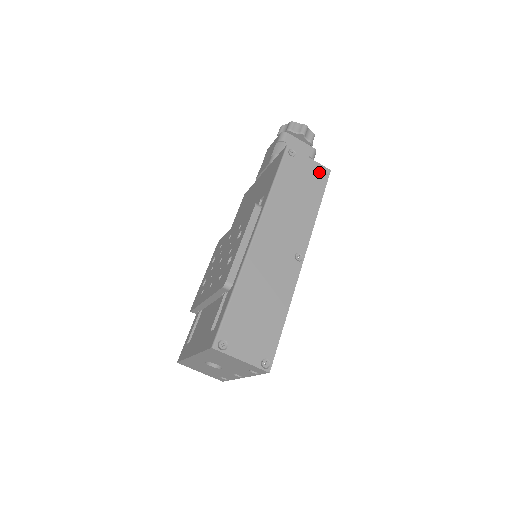
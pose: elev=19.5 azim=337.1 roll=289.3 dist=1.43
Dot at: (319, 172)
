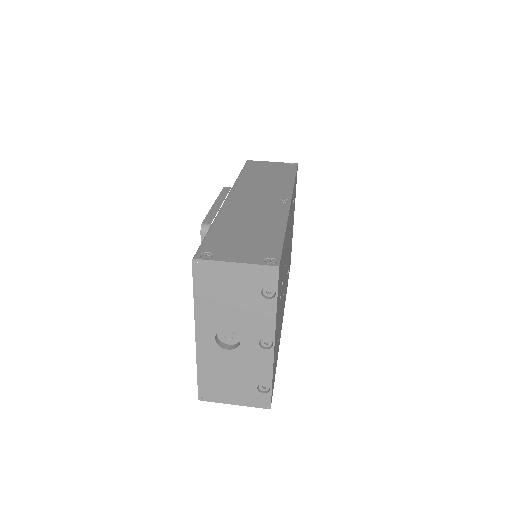
Dot at: (286, 165)
